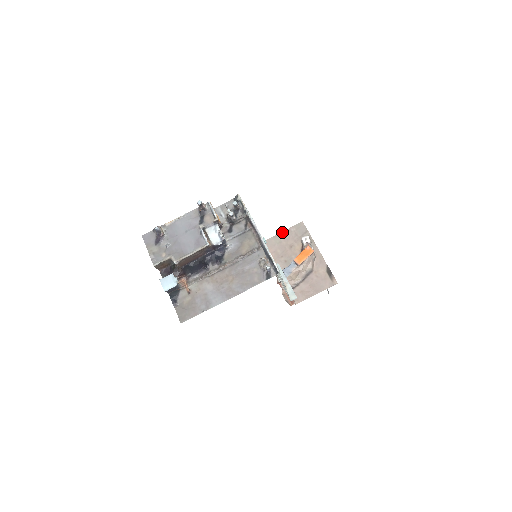
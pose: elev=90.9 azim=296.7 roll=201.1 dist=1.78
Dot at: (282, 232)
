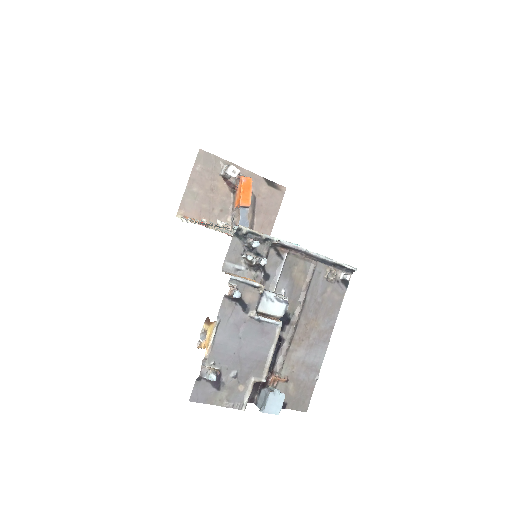
Dot at: (188, 181)
